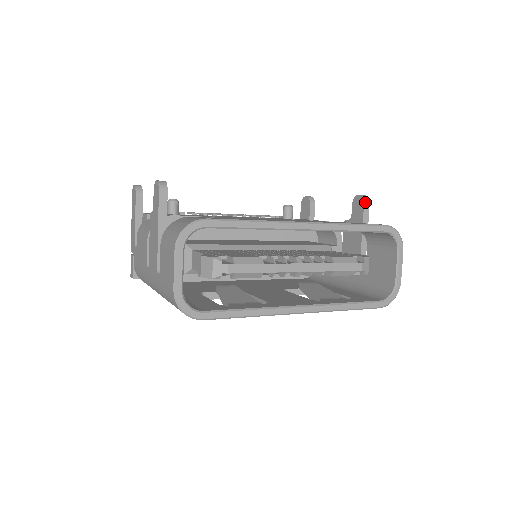
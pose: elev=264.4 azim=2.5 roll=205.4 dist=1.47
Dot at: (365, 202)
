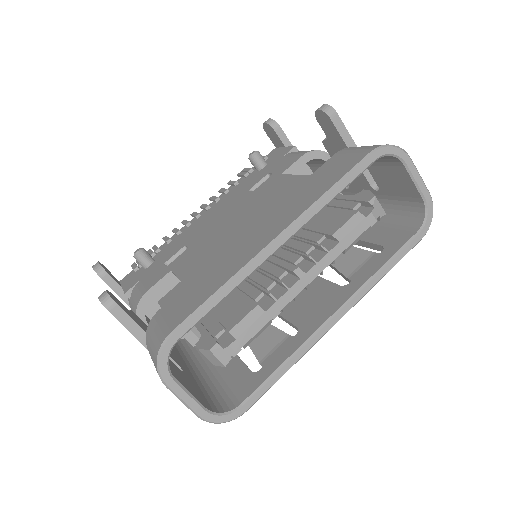
Dot at: (330, 116)
